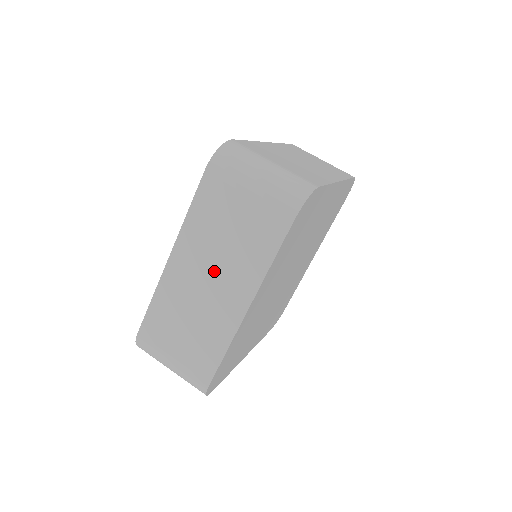
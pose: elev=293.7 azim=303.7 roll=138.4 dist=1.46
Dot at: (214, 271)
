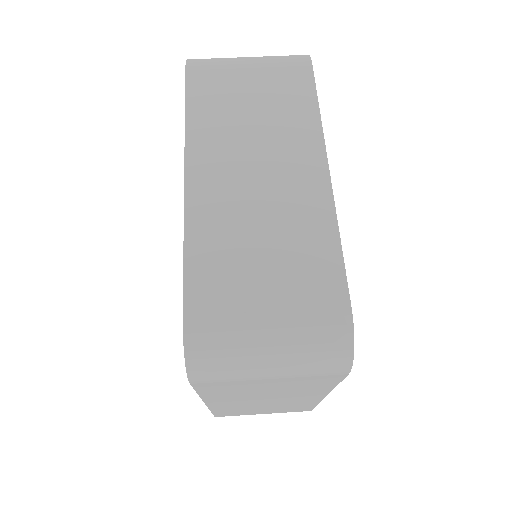
Dot at: (267, 398)
